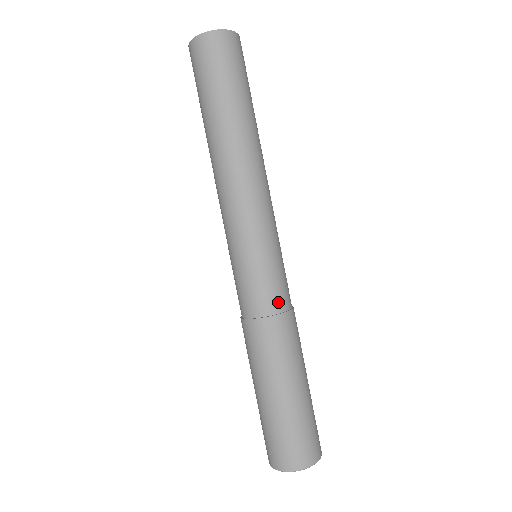
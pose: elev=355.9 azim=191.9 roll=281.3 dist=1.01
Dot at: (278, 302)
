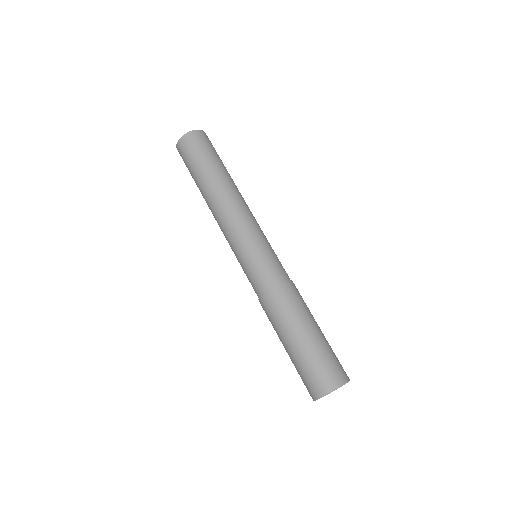
Dot at: (273, 278)
